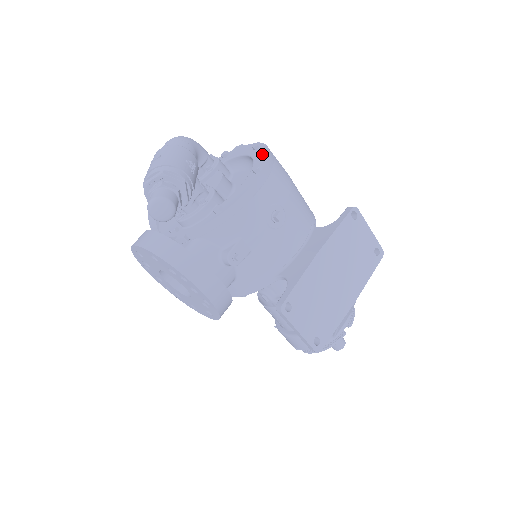
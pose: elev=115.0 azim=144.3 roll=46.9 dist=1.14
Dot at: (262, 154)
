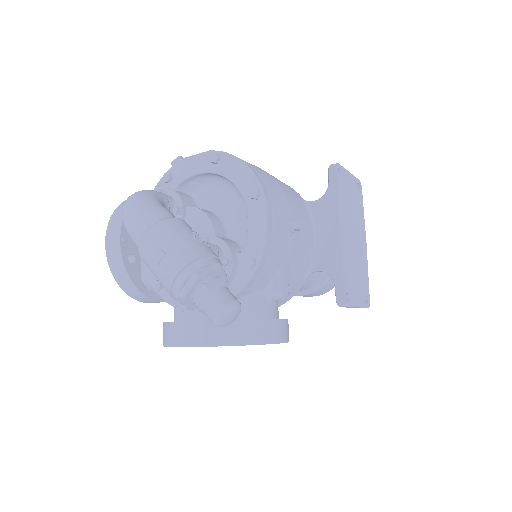
Dot at: (236, 169)
